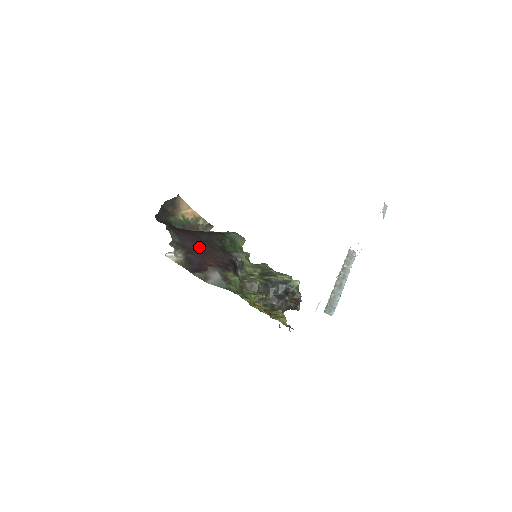
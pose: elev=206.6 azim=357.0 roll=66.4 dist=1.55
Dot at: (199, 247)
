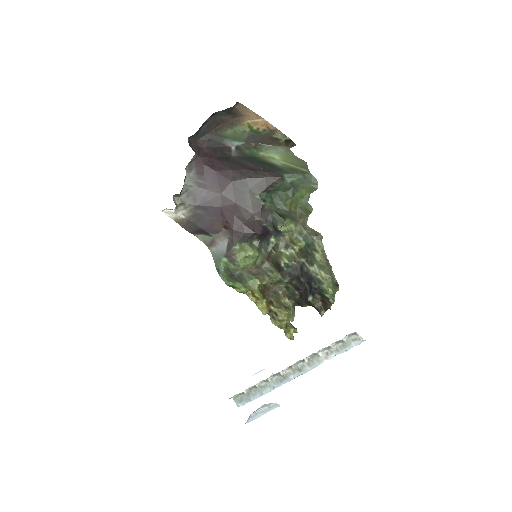
Dot at: (221, 199)
